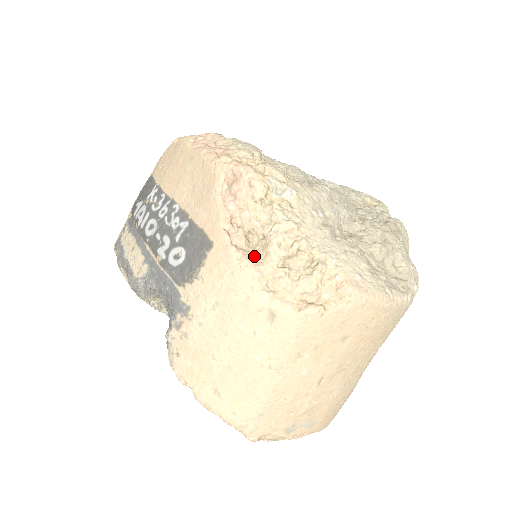
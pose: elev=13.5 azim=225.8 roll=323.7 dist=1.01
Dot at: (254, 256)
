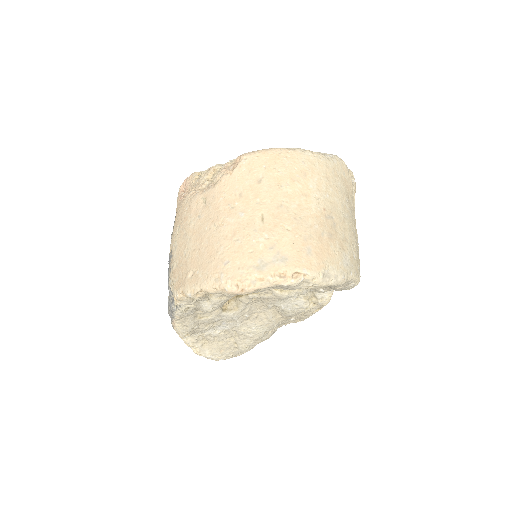
Dot at: occluded
